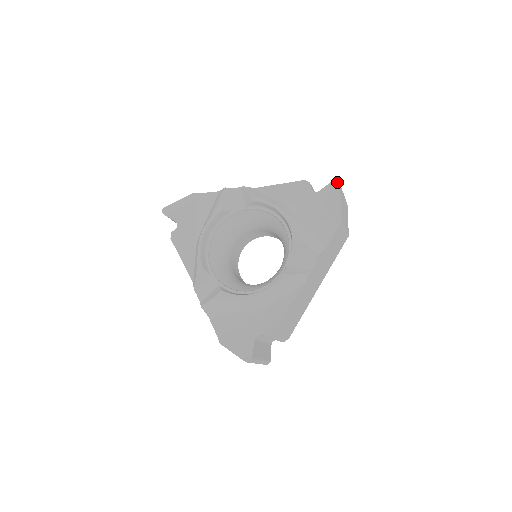
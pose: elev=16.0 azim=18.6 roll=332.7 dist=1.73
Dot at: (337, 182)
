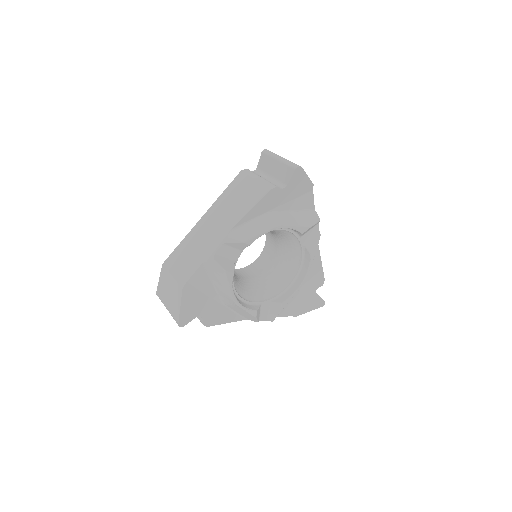
Dot at: (299, 168)
